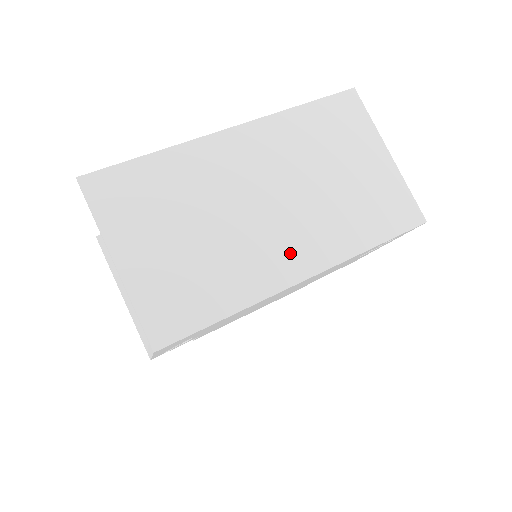
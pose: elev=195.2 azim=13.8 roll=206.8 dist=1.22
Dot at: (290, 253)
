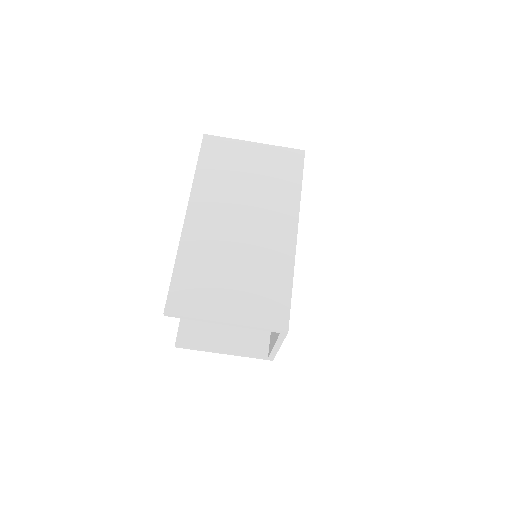
Dot at: (278, 231)
